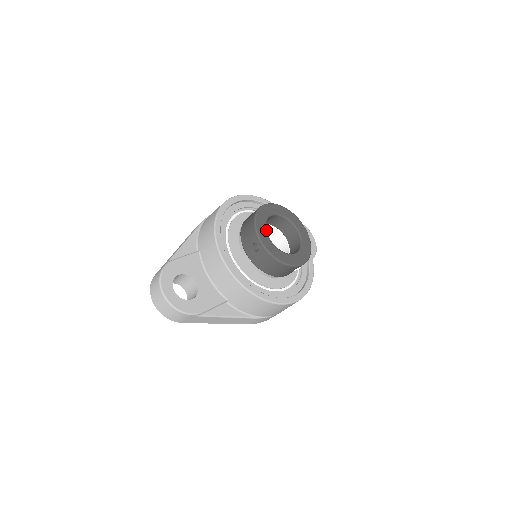
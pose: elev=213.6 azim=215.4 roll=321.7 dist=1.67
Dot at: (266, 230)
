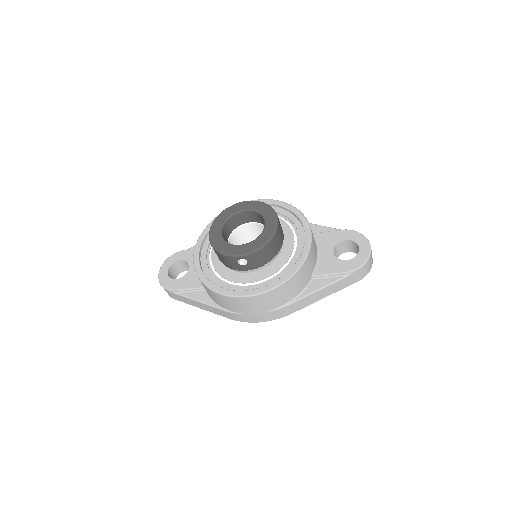
Dot at: (224, 222)
